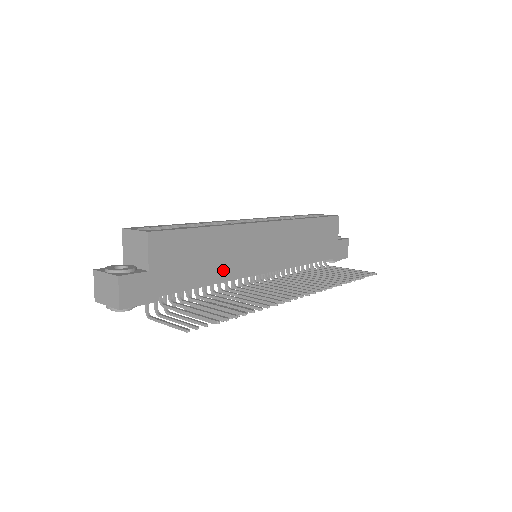
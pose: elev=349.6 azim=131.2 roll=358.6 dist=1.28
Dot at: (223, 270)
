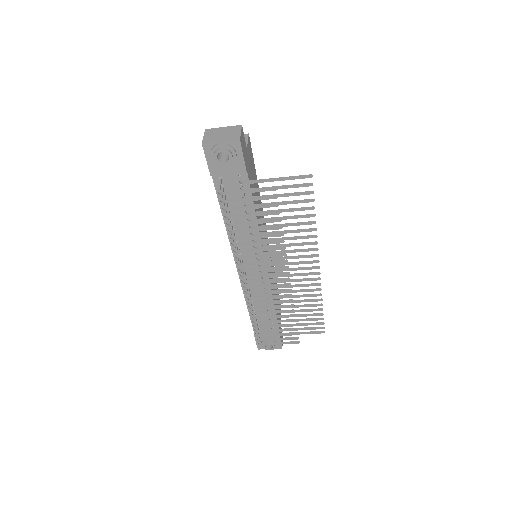
Dot at: occluded
